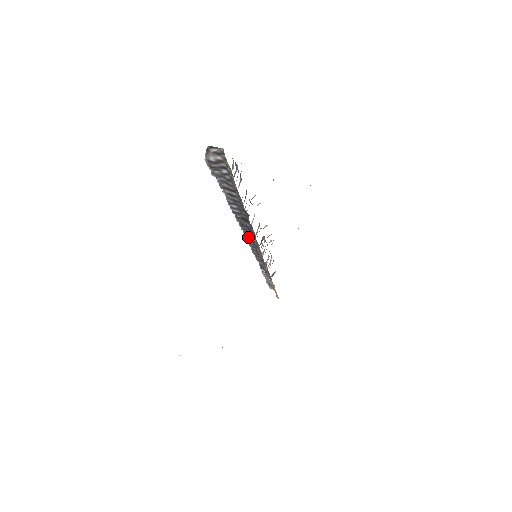
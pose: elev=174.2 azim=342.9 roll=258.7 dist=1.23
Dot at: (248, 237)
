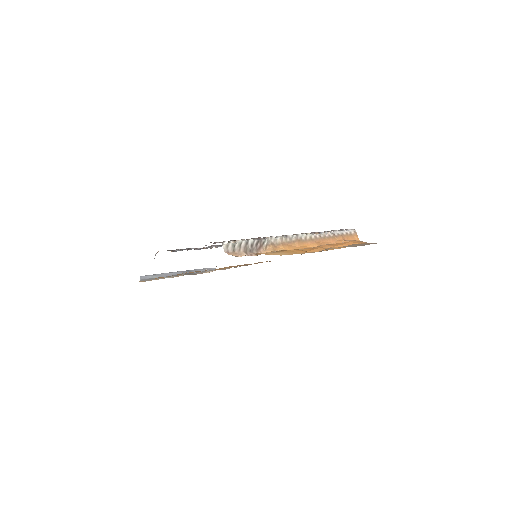
Dot at: occluded
